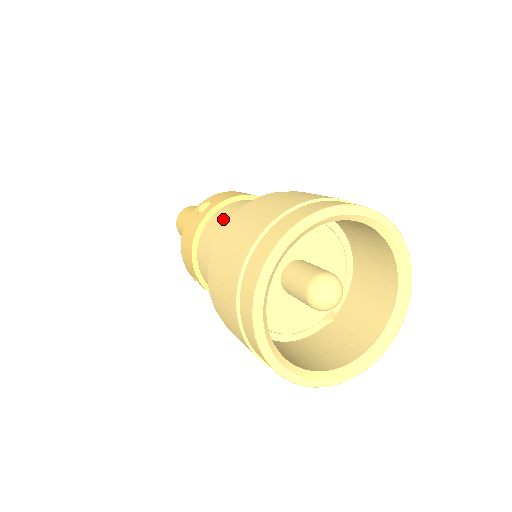
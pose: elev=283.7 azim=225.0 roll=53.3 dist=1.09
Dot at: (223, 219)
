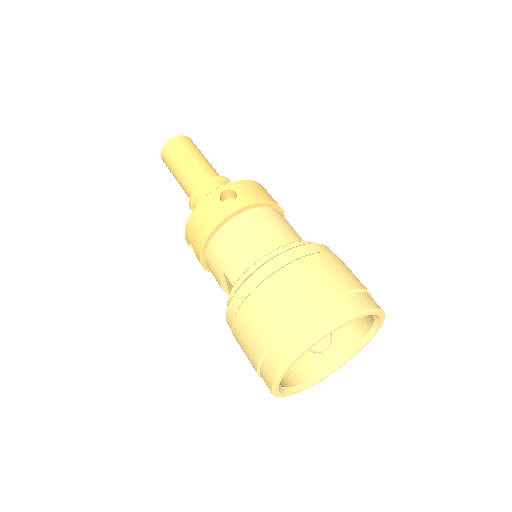
Dot at: (251, 232)
